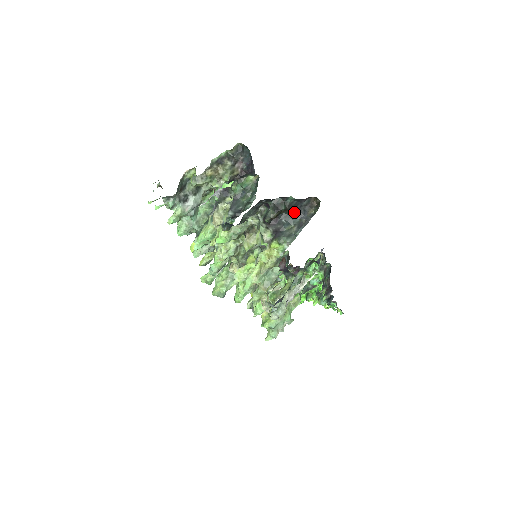
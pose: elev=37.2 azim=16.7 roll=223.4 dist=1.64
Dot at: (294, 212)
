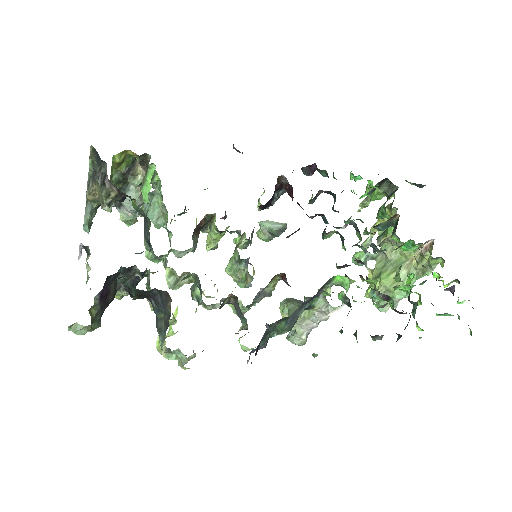
Dot at: (154, 298)
